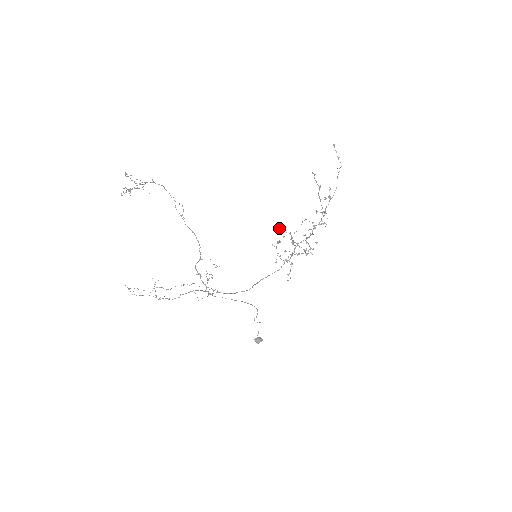
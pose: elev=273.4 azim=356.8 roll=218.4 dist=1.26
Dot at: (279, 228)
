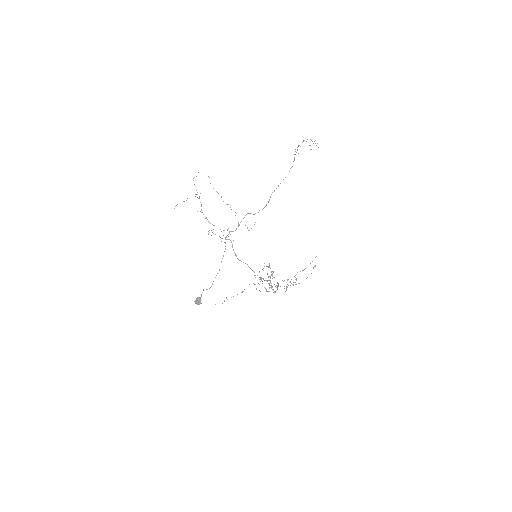
Dot at: (269, 263)
